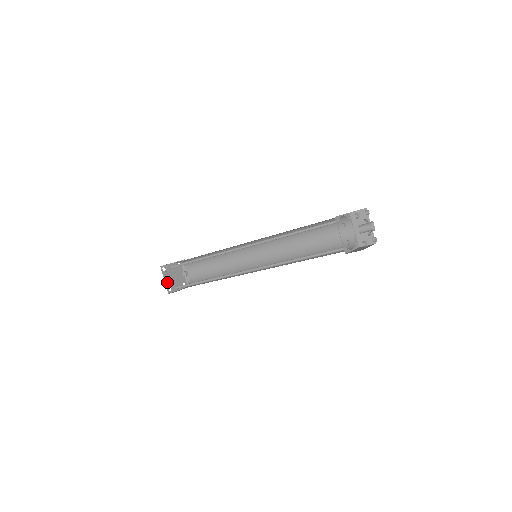
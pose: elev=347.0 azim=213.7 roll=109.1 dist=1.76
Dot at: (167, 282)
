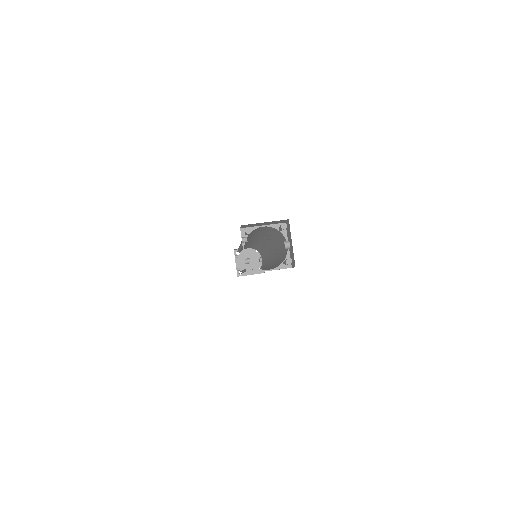
Dot at: (239, 265)
